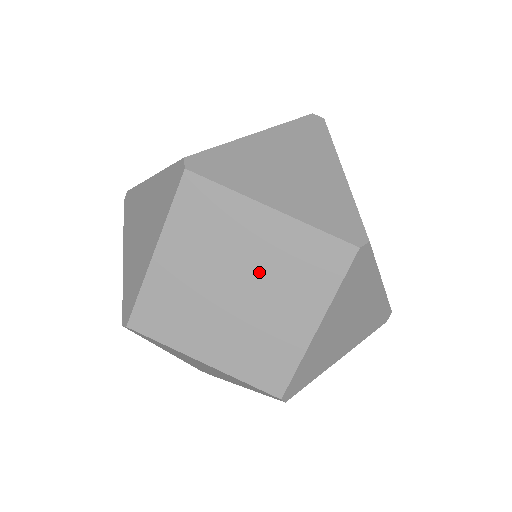
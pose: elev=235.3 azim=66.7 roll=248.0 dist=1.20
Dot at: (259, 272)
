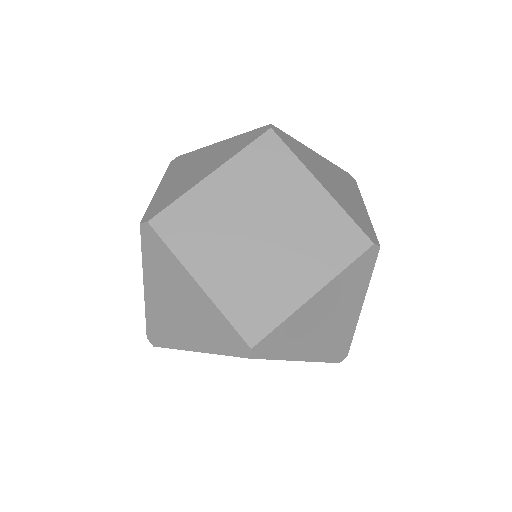
Dot at: (288, 227)
